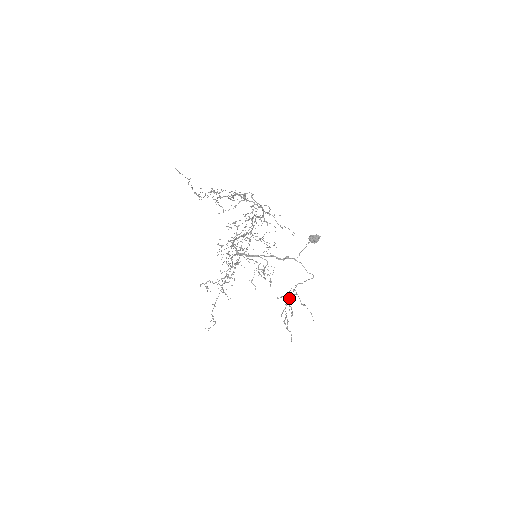
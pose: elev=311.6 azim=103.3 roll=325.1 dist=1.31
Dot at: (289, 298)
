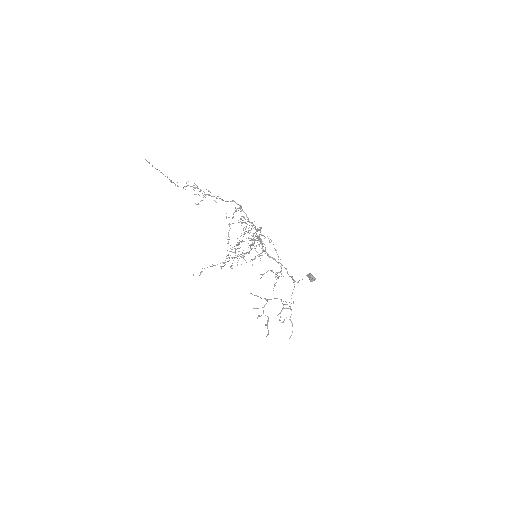
Dot at: (285, 308)
